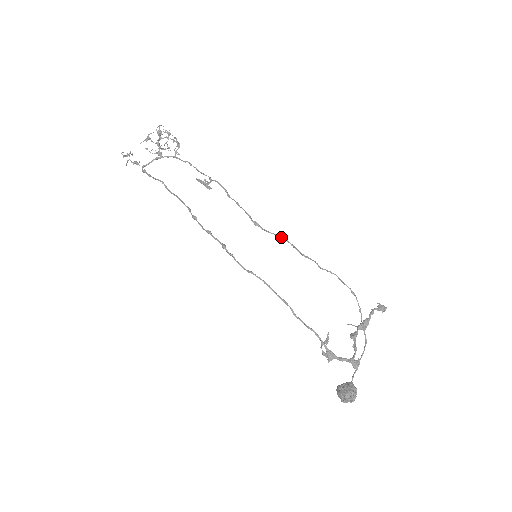
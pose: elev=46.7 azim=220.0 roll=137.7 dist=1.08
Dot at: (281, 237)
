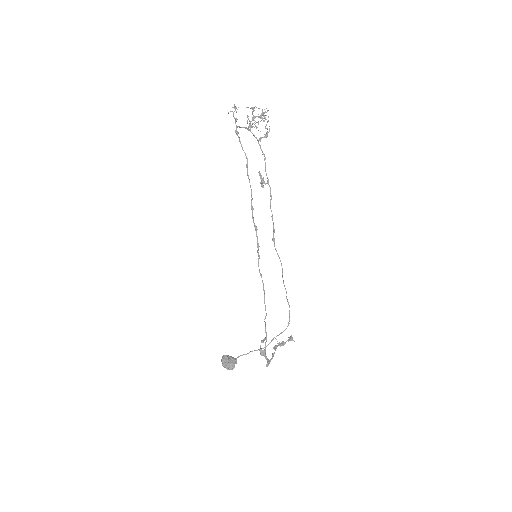
Dot at: occluded
